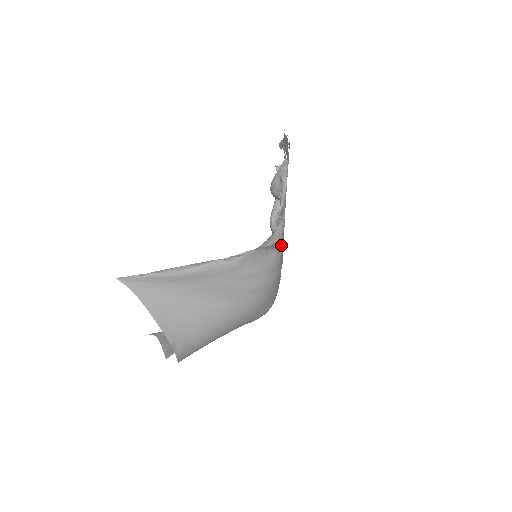
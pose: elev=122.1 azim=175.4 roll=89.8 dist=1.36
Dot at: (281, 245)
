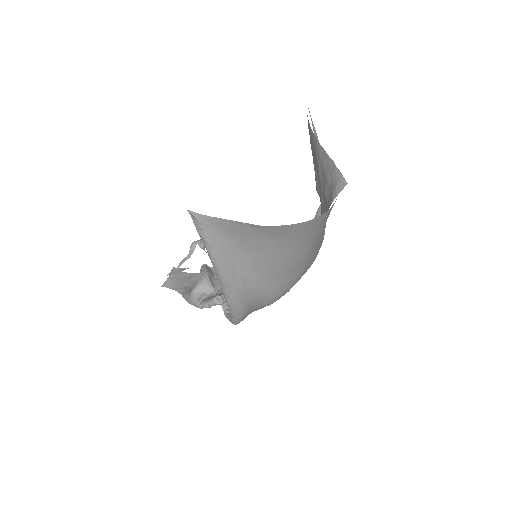
Dot at: occluded
